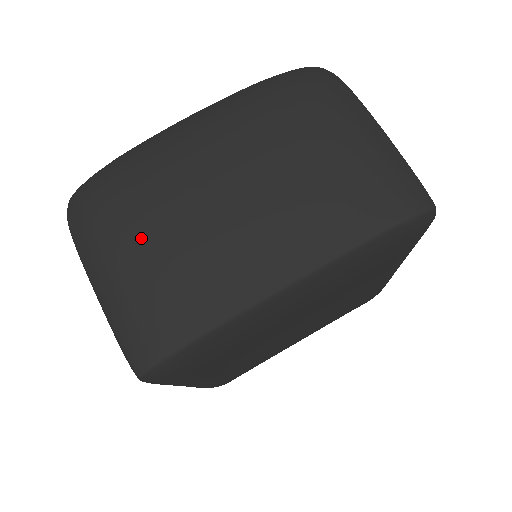
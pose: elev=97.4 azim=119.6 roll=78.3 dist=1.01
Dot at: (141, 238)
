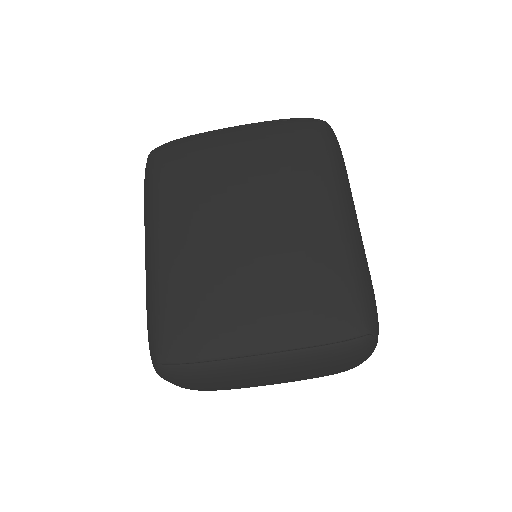
Dot at: occluded
